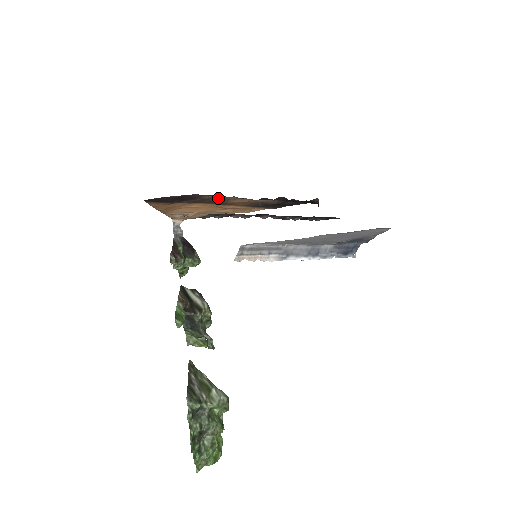
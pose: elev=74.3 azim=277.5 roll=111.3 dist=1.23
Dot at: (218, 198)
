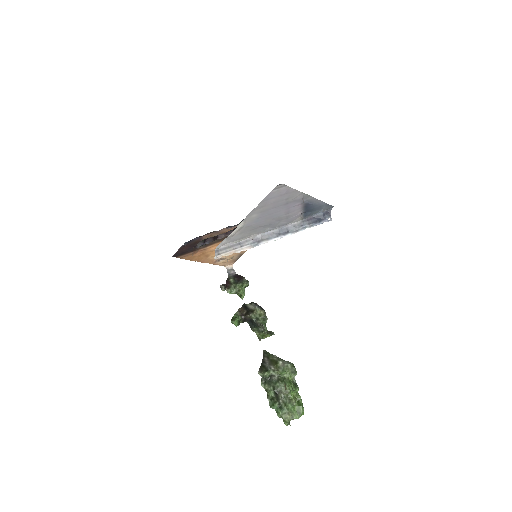
Dot at: (216, 235)
